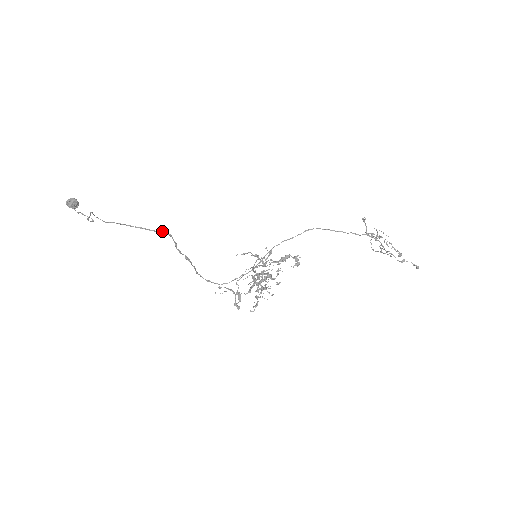
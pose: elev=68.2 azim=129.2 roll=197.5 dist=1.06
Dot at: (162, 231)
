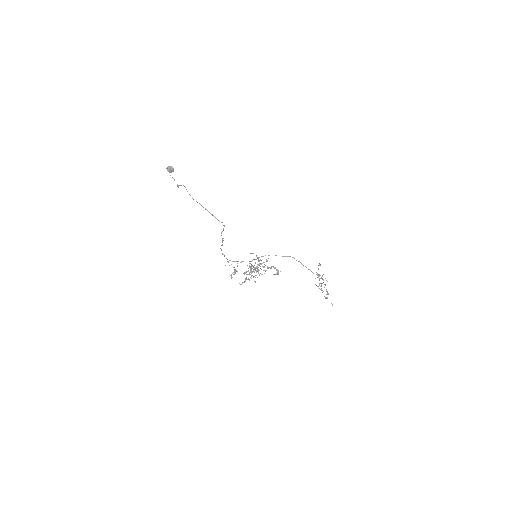
Dot at: (222, 222)
